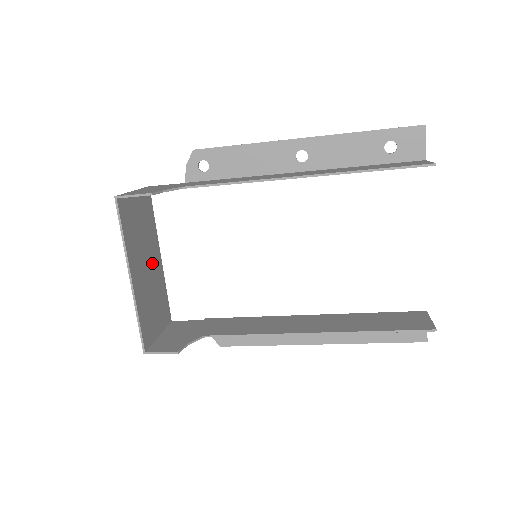
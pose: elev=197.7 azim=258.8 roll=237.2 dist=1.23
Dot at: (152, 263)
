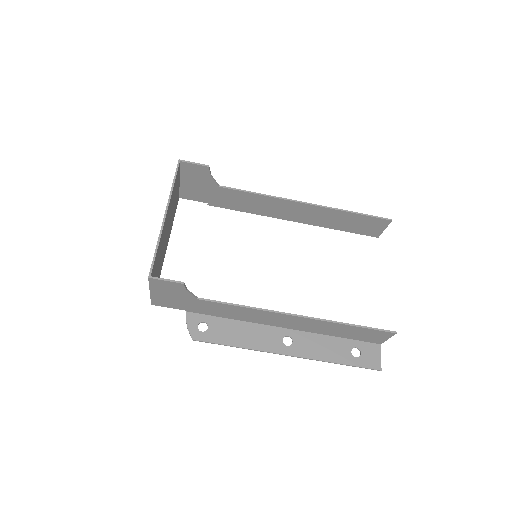
Dot at: (167, 237)
